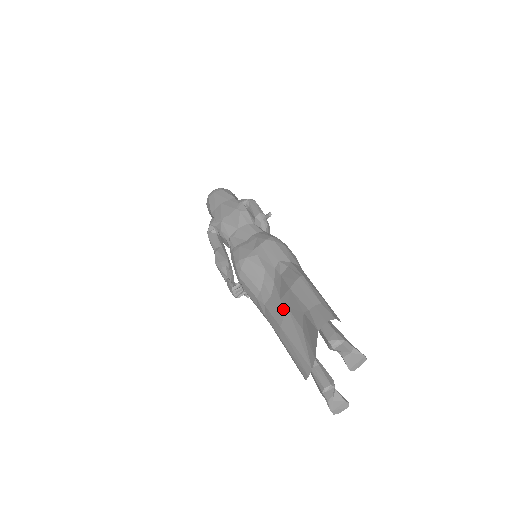
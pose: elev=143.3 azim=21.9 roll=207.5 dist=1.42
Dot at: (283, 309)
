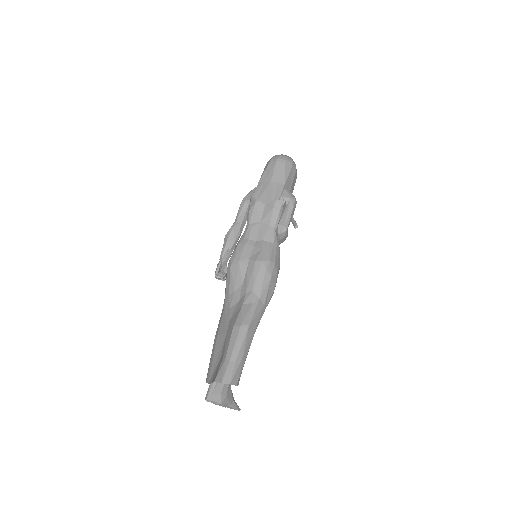
Dot at: (225, 329)
